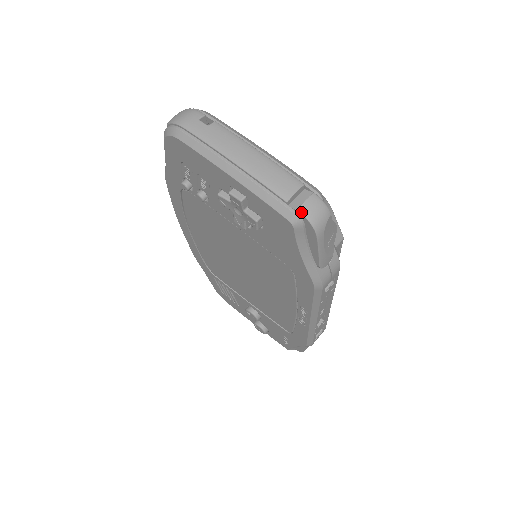
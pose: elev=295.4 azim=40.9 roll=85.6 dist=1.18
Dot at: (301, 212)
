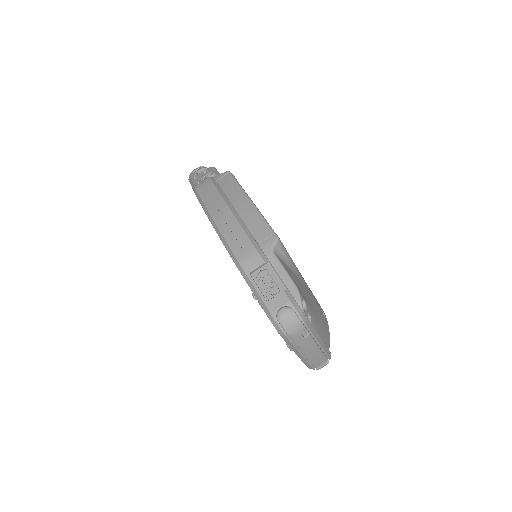
Dot at: occluded
